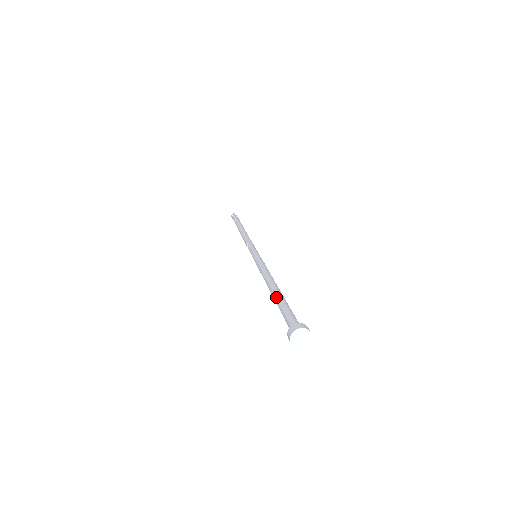
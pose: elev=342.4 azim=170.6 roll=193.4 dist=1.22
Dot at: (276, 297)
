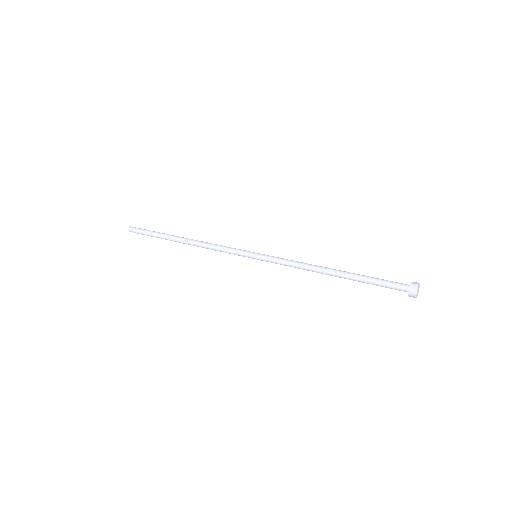
Dot at: (353, 277)
